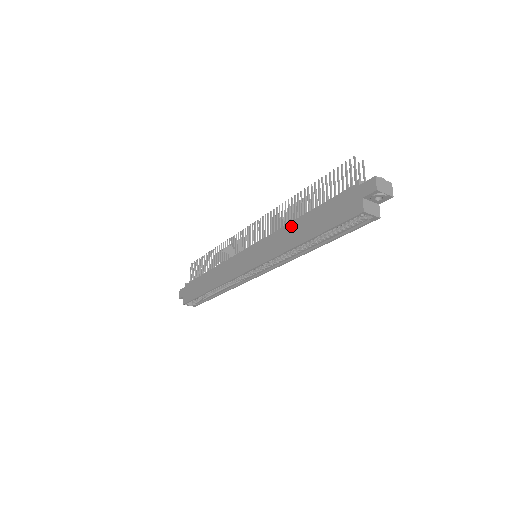
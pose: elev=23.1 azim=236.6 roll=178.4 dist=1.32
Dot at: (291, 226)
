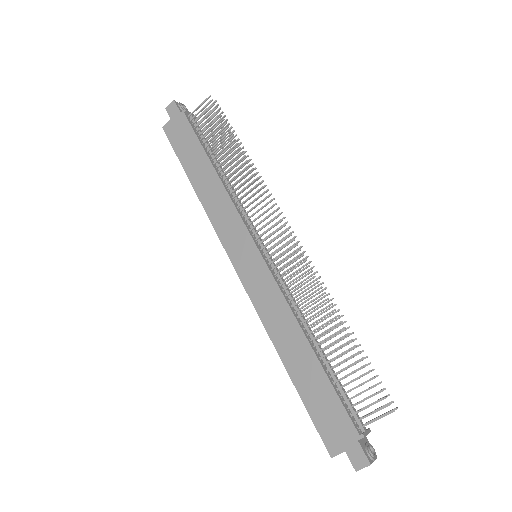
Dot at: (297, 332)
